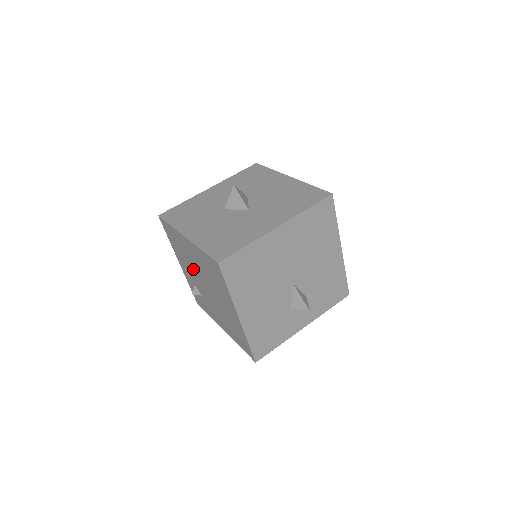
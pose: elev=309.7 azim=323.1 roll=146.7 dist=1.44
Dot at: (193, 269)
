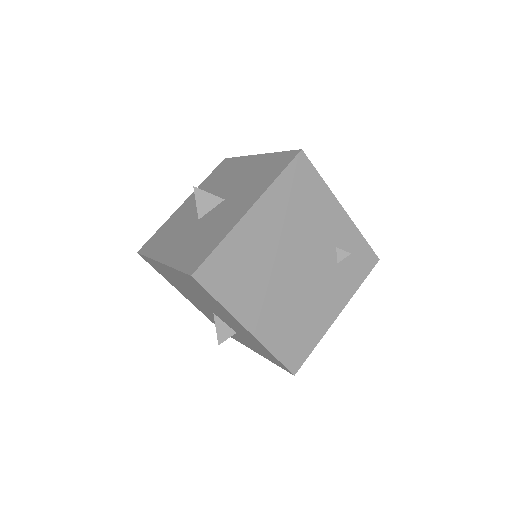
Dot at: occluded
